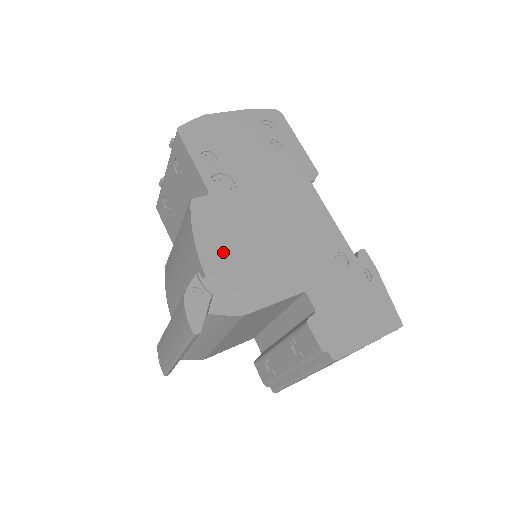
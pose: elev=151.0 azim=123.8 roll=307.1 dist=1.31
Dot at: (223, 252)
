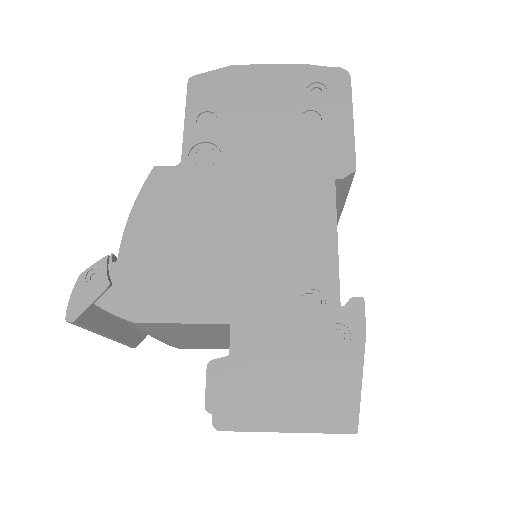
Dot at: (154, 239)
